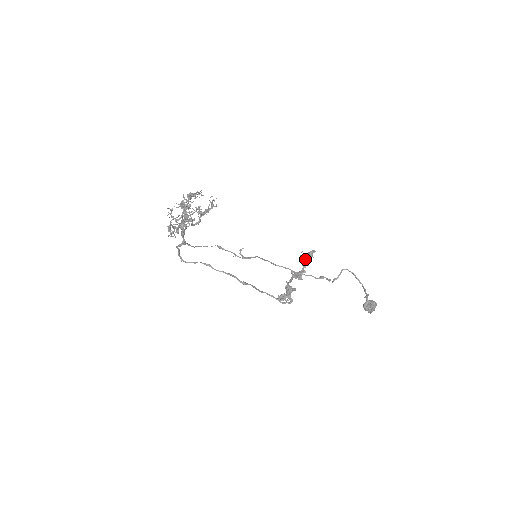
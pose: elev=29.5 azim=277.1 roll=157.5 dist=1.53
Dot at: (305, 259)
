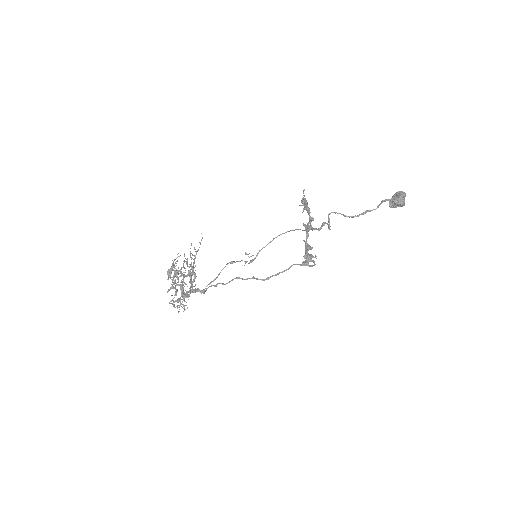
Dot at: (304, 208)
